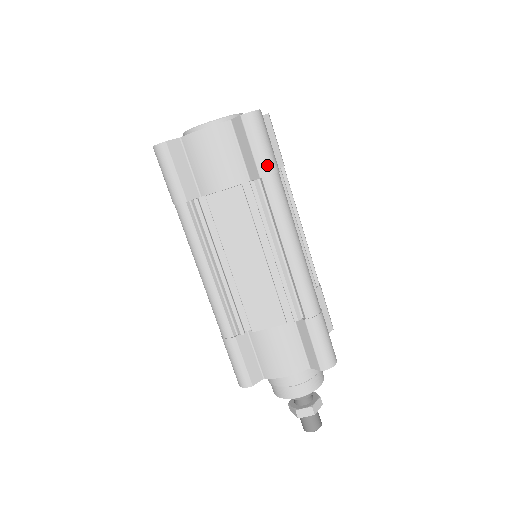
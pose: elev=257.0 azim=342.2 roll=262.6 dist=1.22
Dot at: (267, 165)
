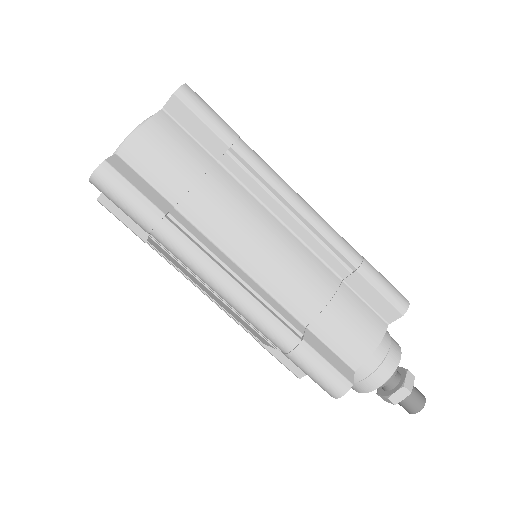
Dot at: (141, 223)
